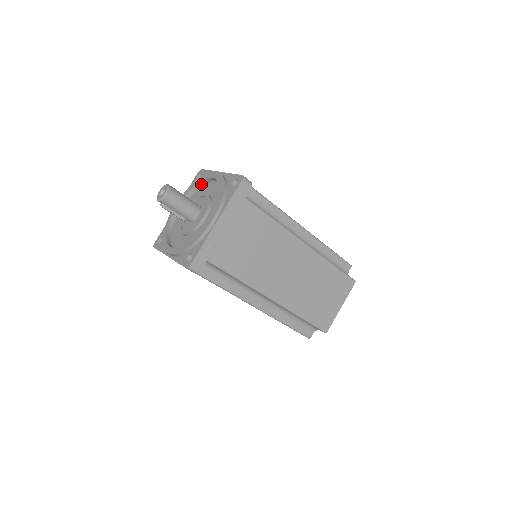
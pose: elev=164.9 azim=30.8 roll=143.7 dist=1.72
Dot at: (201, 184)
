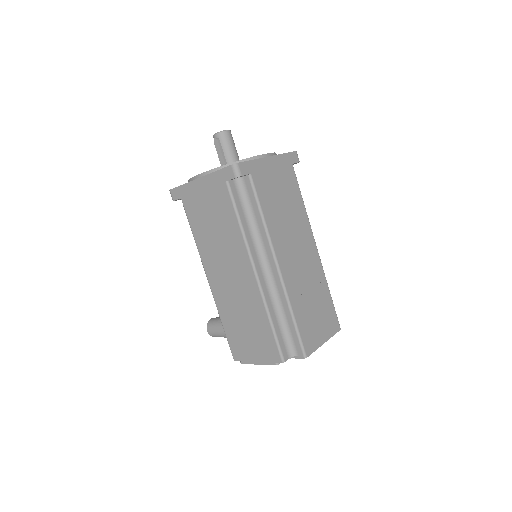
Dot at: occluded
